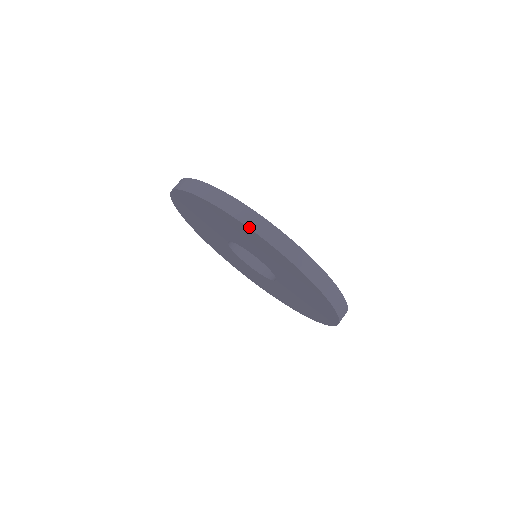
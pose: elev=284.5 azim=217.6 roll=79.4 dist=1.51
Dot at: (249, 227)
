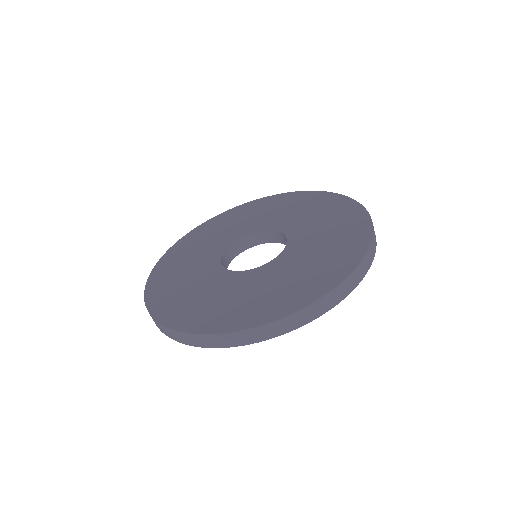
Dot at: occluded
